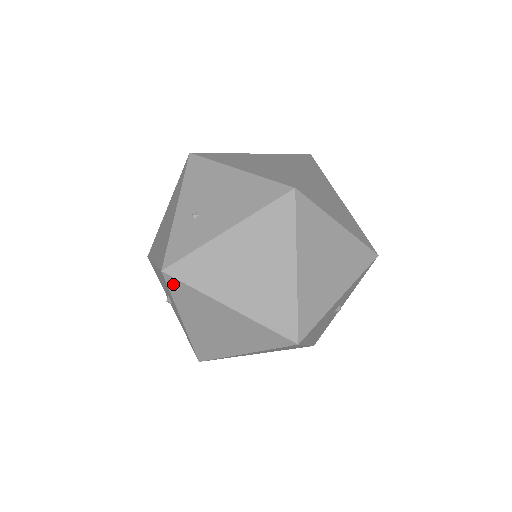
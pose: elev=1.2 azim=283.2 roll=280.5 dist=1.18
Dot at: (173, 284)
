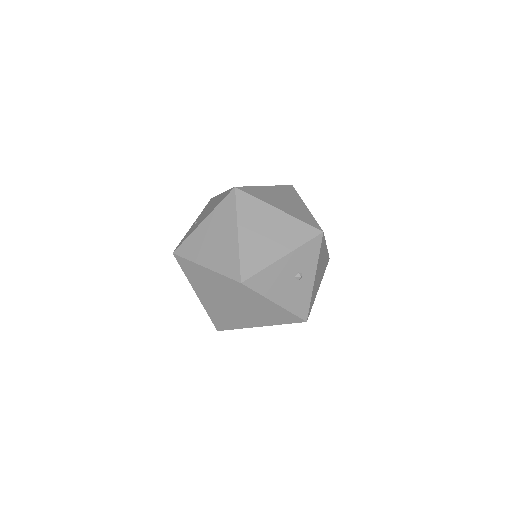
Dot at: (180, 261)
